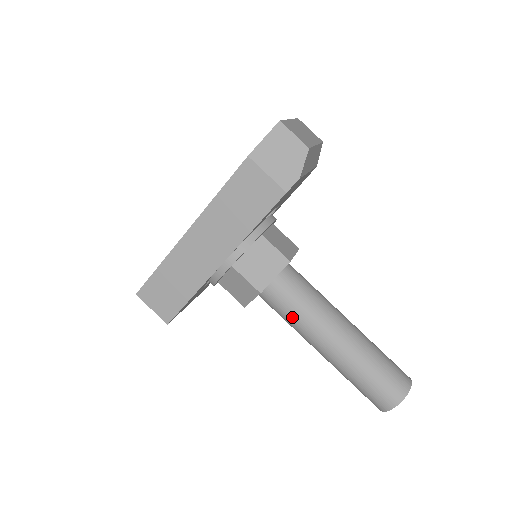
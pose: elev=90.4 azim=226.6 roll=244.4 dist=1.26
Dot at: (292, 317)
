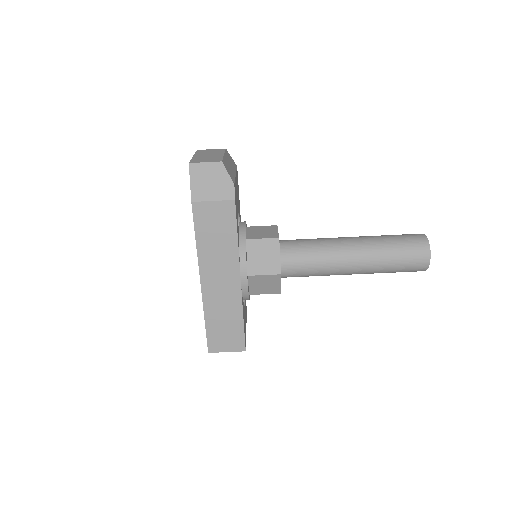
Dot at: (314, 270)
